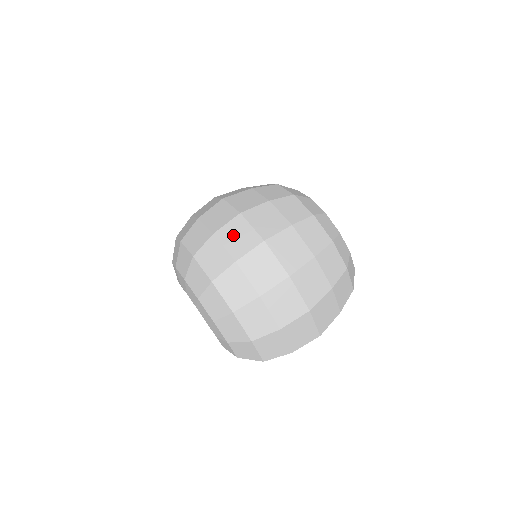
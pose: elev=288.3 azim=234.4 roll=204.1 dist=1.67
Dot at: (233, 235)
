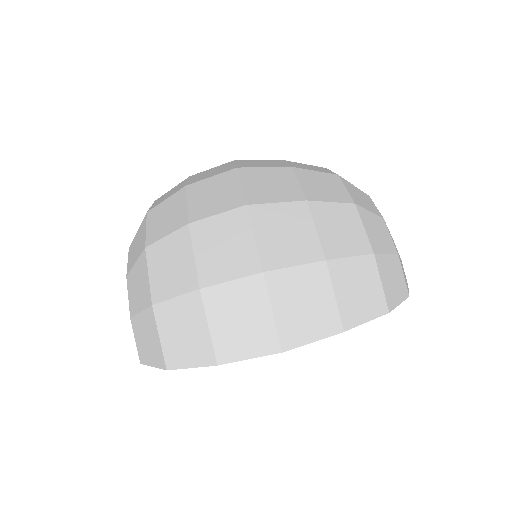
Dot at: (208, 172)
